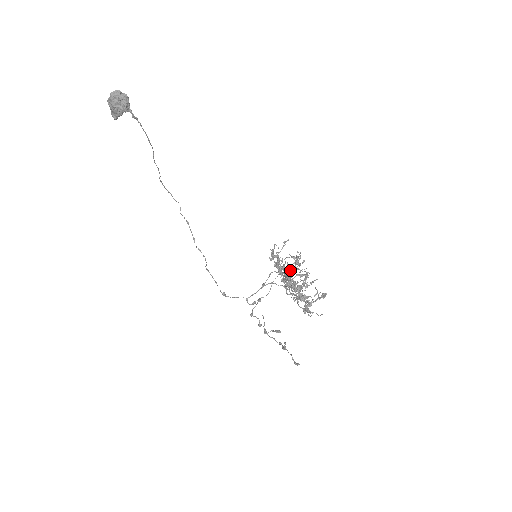
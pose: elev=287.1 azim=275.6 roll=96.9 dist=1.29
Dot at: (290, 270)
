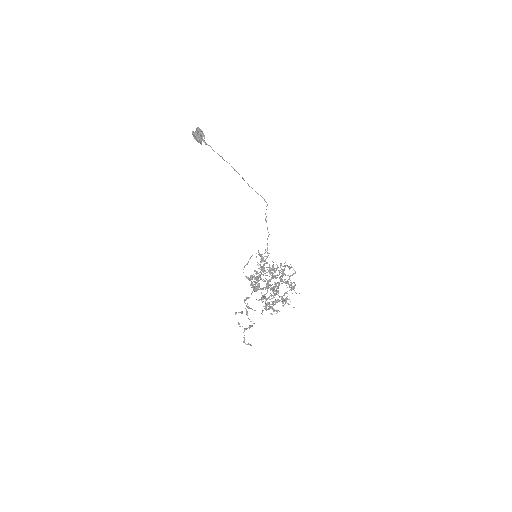
Dot at: occluded
